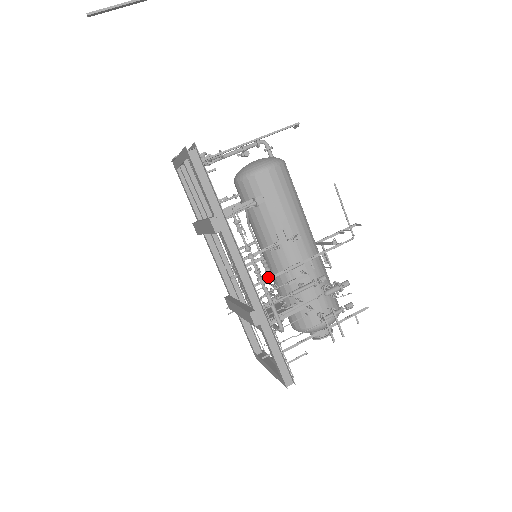
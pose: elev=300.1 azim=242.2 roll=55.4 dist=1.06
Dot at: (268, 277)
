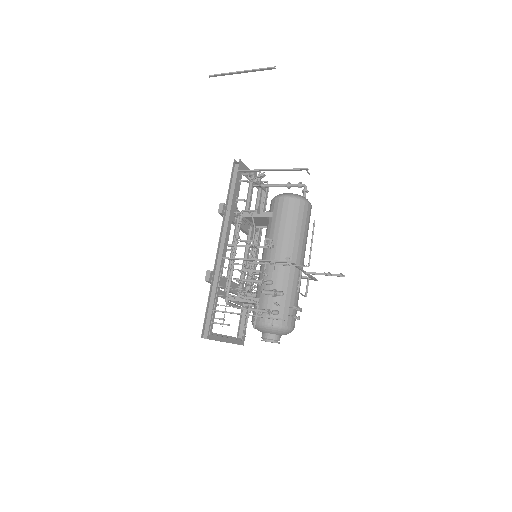
Dot at: (234, 258)
